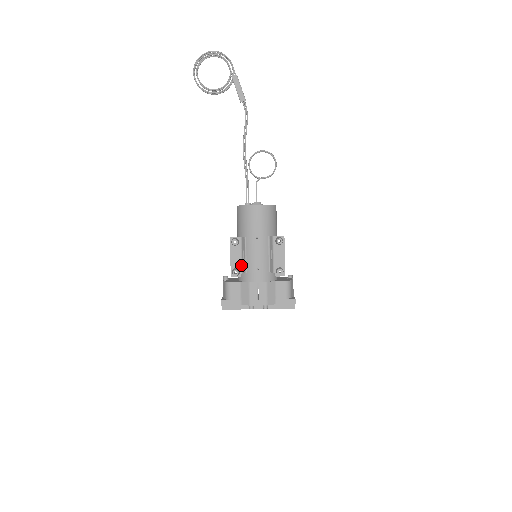
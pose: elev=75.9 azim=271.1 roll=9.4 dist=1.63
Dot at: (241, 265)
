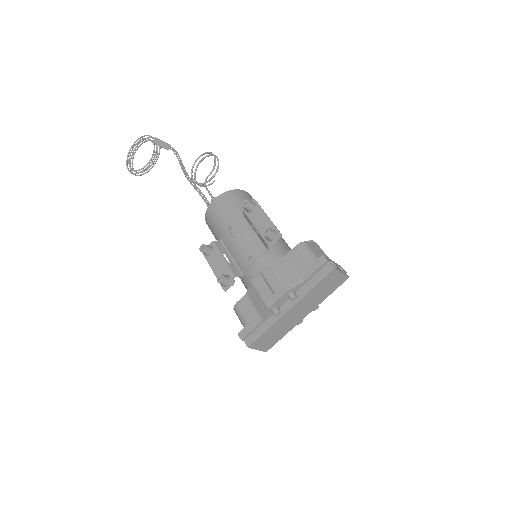
Dot at: (228, 269)
